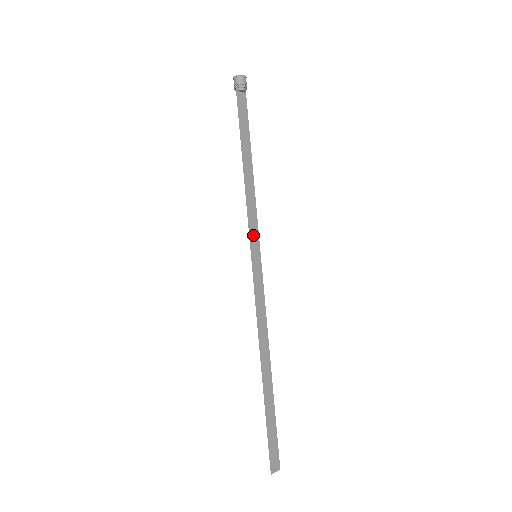
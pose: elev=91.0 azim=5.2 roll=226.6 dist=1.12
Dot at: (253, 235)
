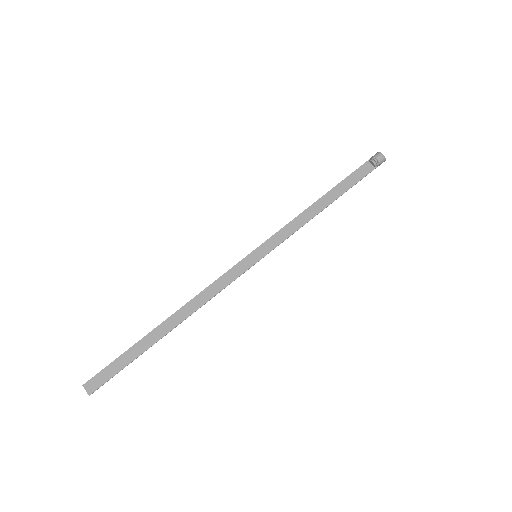
Dot at: (270, 243)
